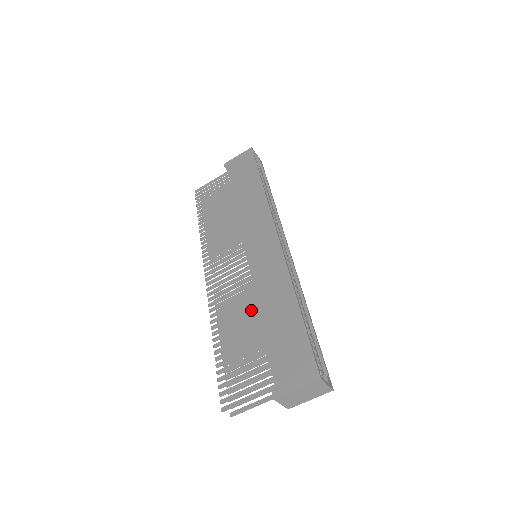
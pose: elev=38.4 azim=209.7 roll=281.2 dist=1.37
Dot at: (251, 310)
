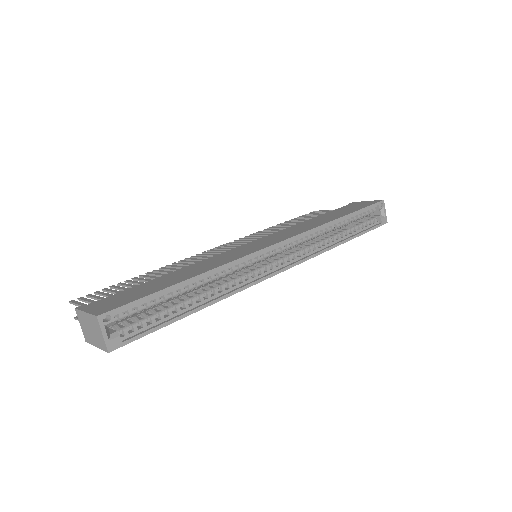
Dot at: occluded
